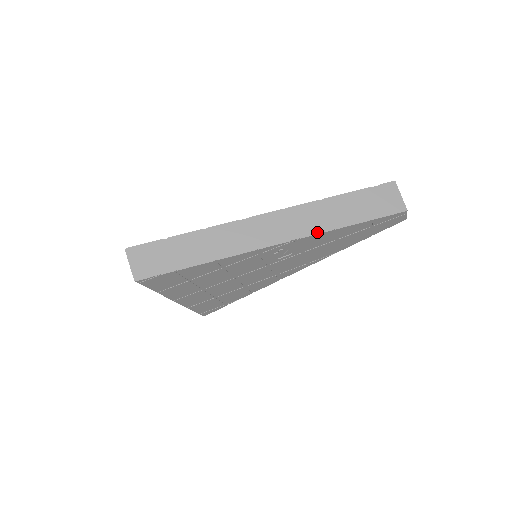
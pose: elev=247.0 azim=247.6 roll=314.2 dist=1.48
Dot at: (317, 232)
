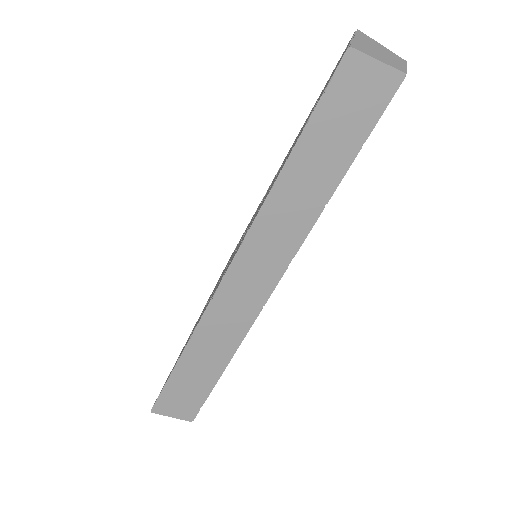
Dot at: (308, 229)
